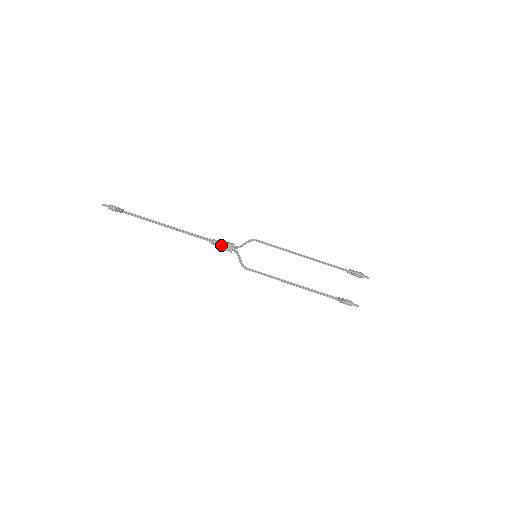
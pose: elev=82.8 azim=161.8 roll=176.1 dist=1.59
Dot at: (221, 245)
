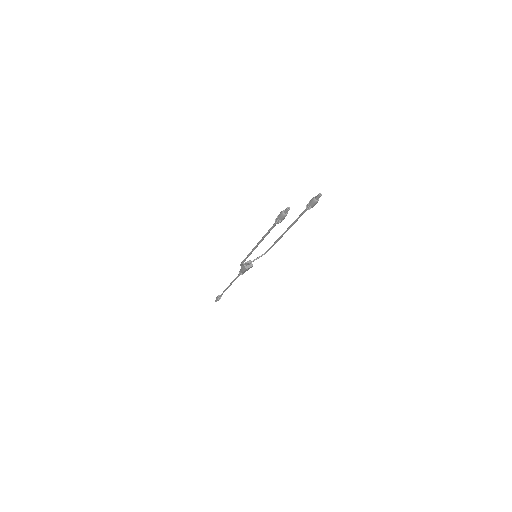
Dot at: occluded
